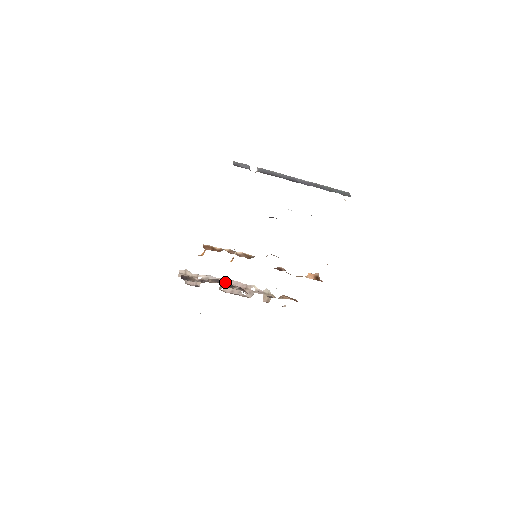
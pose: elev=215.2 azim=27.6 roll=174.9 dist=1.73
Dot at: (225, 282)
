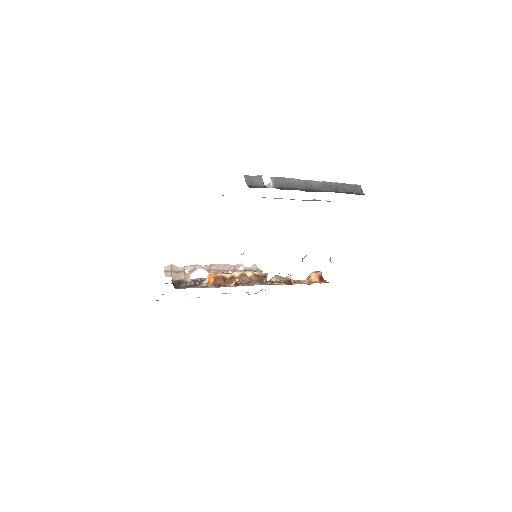
Dot at: (213, 269)
